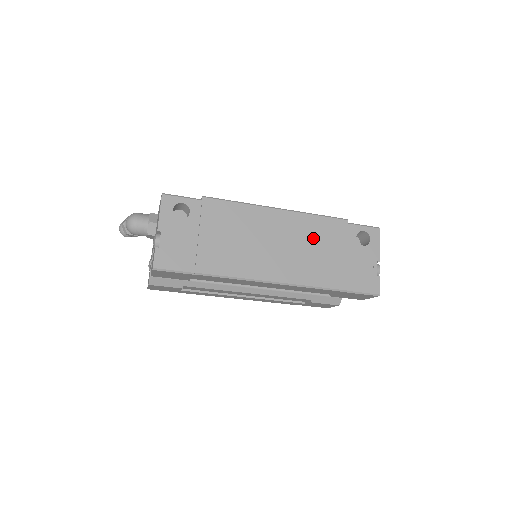
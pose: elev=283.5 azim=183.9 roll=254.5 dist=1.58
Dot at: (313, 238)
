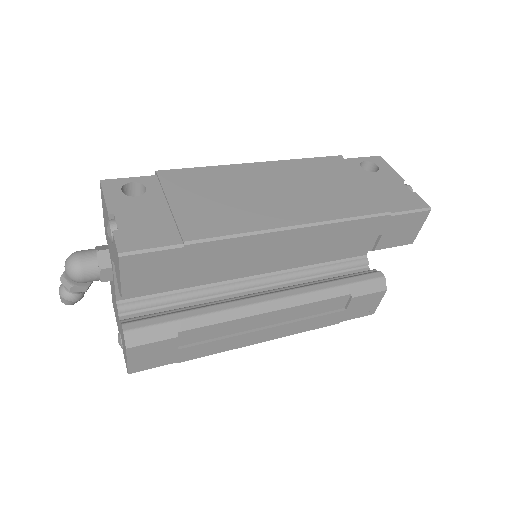
Dot at: (314, 177)
